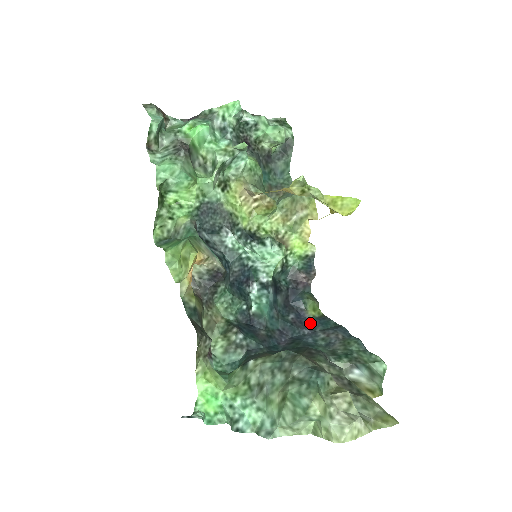
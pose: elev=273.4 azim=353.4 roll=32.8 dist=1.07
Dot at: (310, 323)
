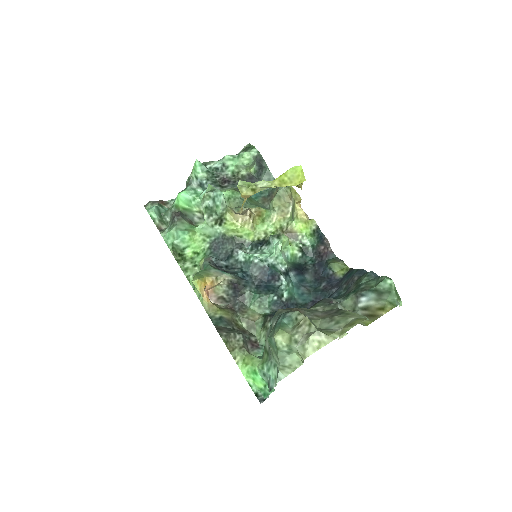
Dot at: (339, 282)
